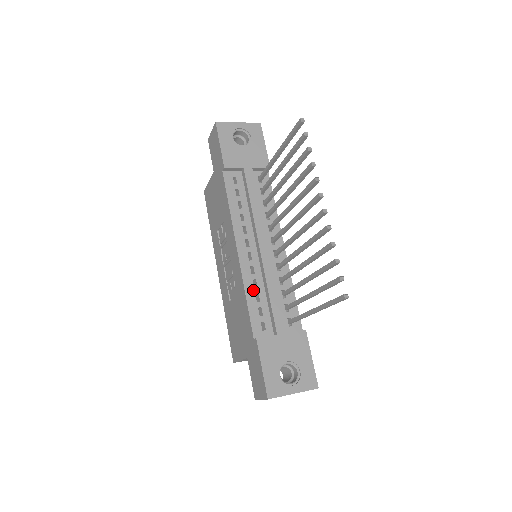
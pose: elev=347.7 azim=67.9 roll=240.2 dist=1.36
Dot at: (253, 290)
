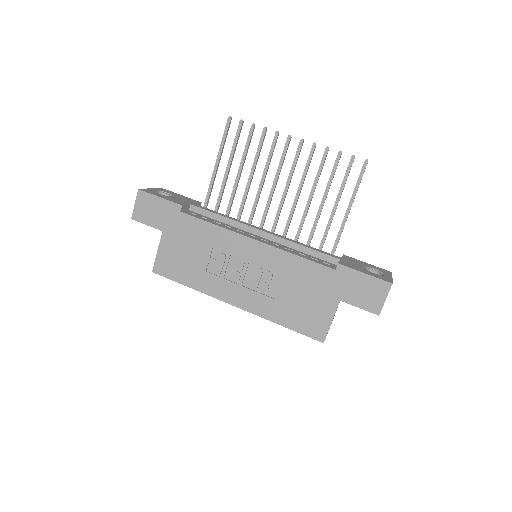
Dot at: (294, 252)
